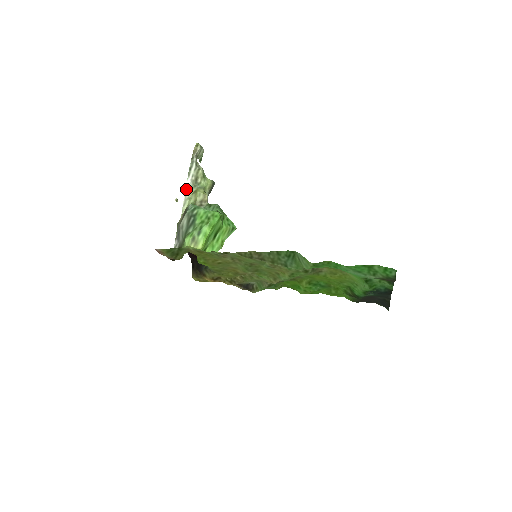
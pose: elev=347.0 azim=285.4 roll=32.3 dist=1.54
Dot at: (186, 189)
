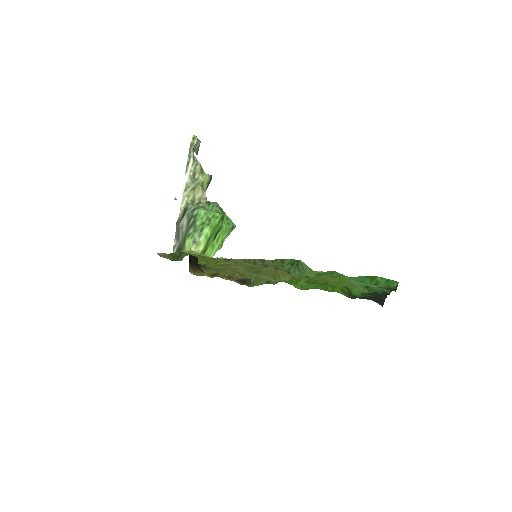
Dot at: (184, 185)
